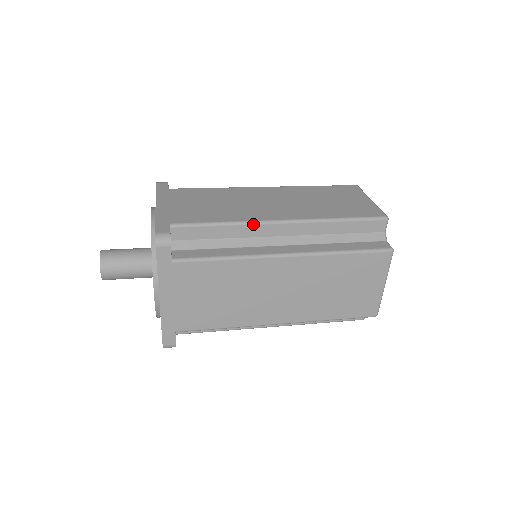
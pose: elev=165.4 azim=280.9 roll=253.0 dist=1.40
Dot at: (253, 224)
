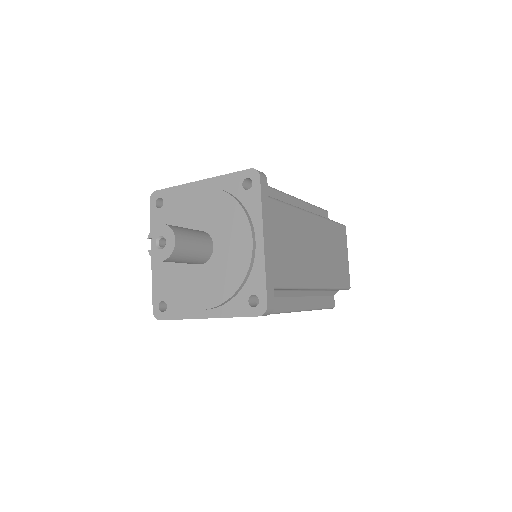
Dot at: (282, 193)
